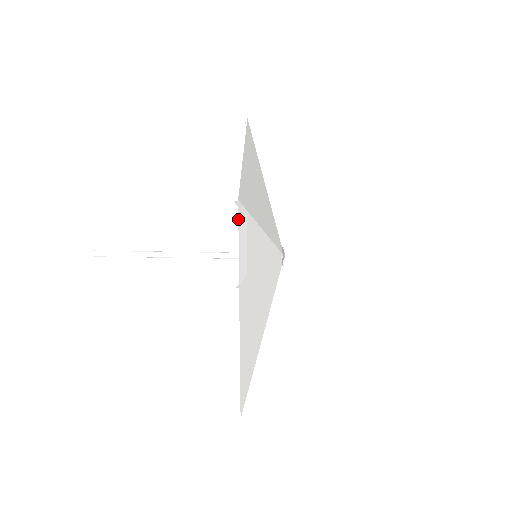
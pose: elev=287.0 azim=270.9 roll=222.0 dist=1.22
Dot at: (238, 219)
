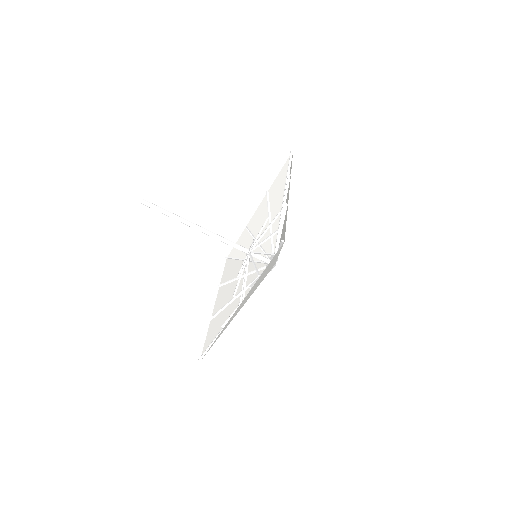
Dot at: (202, 353)
